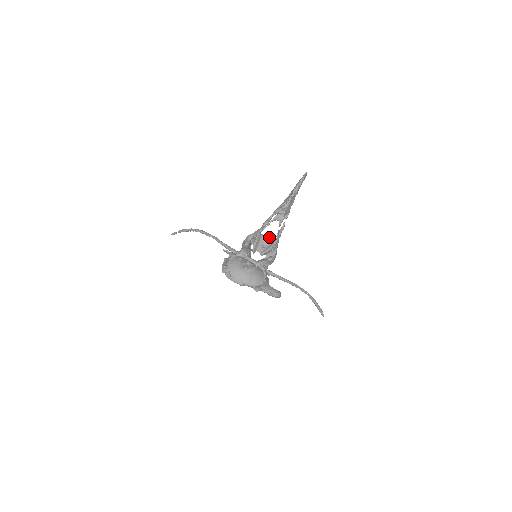
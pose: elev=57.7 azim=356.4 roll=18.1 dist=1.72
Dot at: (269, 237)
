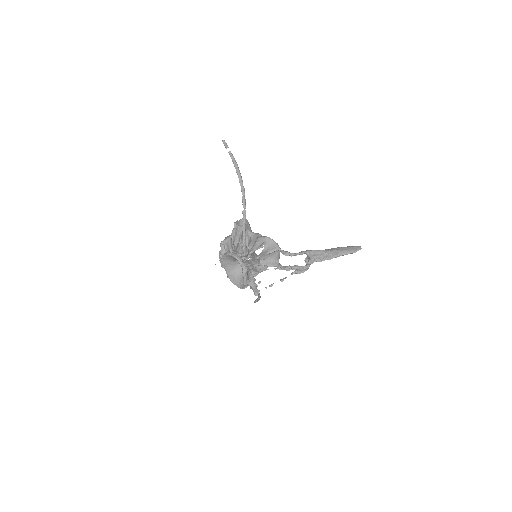
Dot at: occluded
